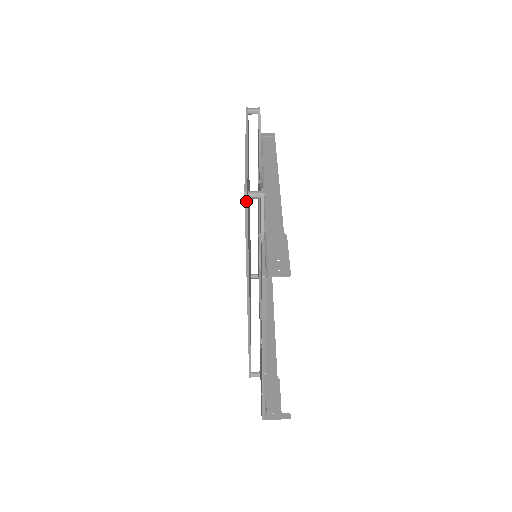
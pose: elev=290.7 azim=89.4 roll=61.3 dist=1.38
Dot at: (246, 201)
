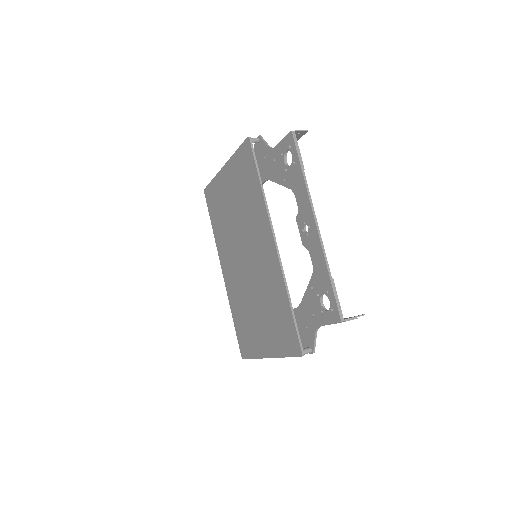
Dot at: (251, 142)
